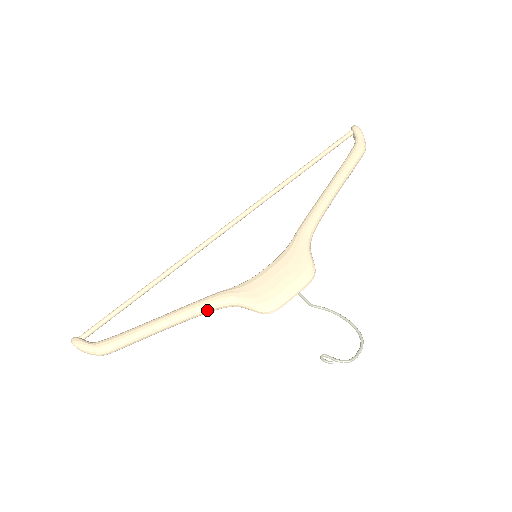
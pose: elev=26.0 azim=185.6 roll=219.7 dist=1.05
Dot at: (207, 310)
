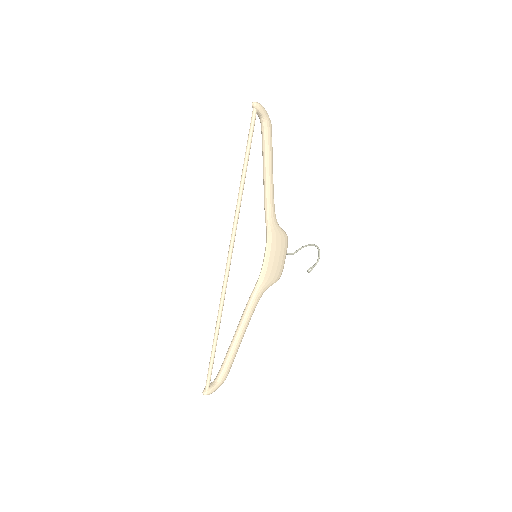
Dot at: occluded
